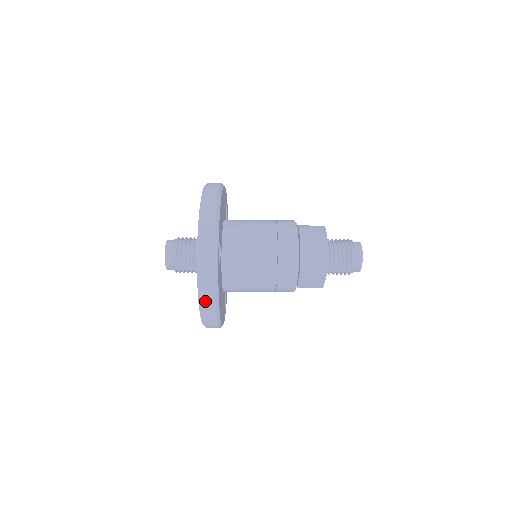
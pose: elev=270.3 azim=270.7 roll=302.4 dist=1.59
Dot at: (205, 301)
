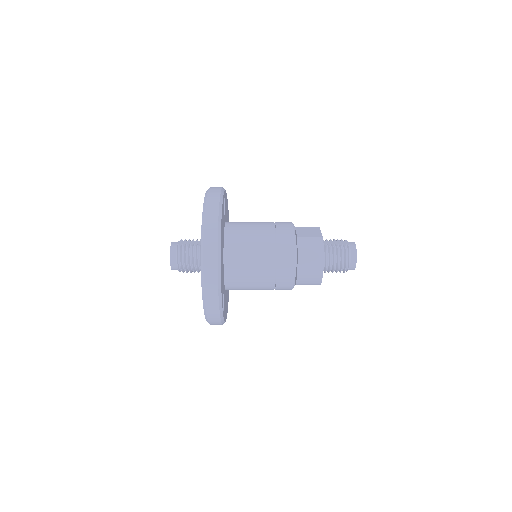
Dot at: occluded
